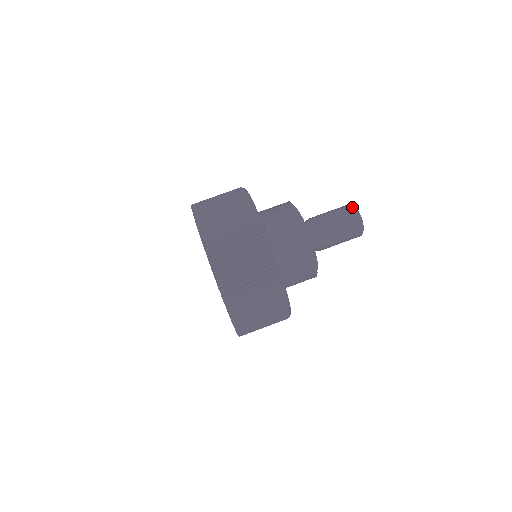
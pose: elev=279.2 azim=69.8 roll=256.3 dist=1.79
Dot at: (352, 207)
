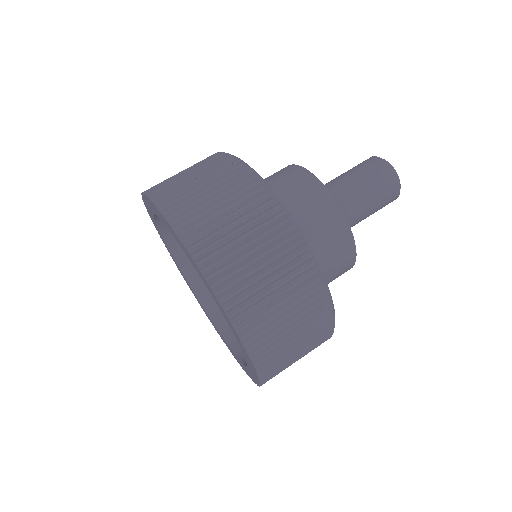
Dot at: (370, 157)
